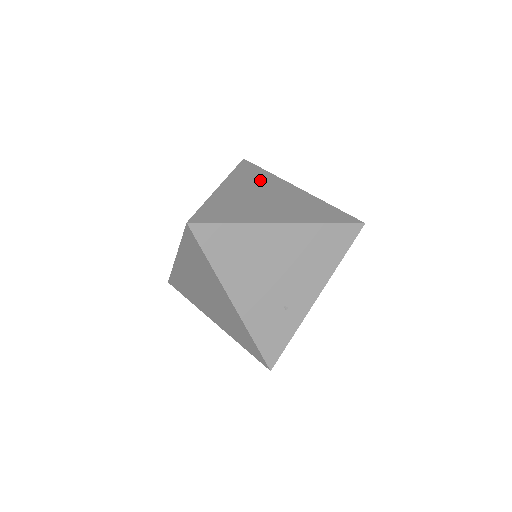
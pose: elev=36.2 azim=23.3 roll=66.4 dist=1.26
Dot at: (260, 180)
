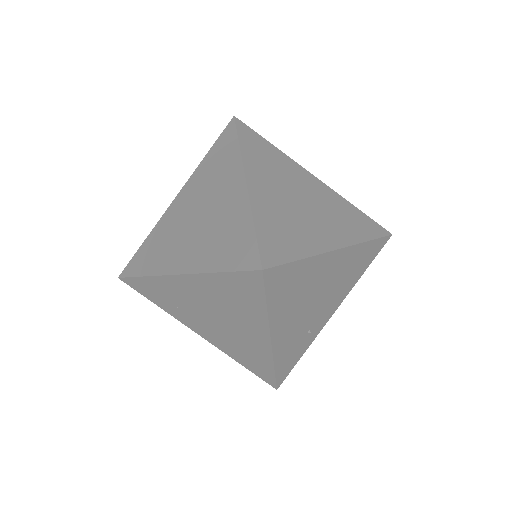
Dot at: (276, 164)
